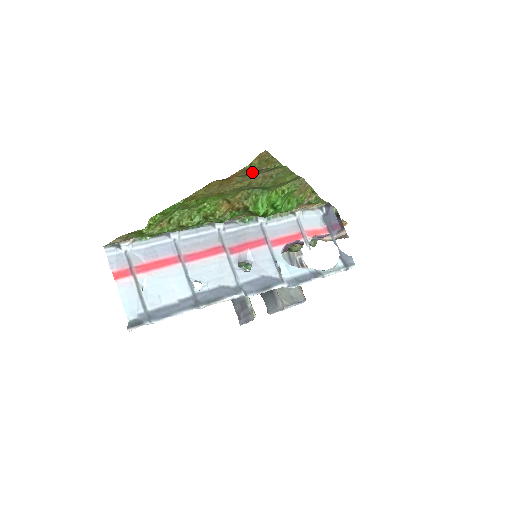
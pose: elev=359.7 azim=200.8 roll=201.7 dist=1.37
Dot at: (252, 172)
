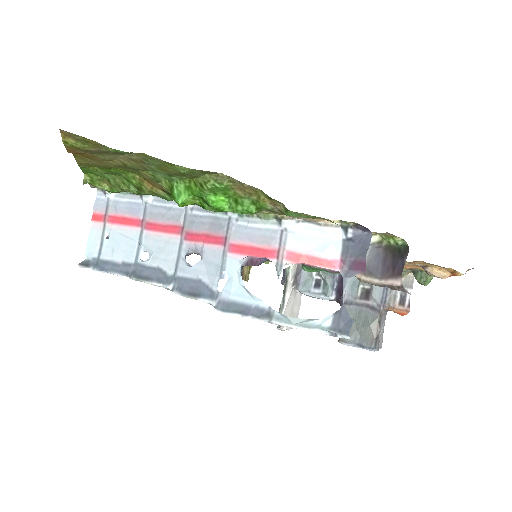
Dot at: (95, 151)
